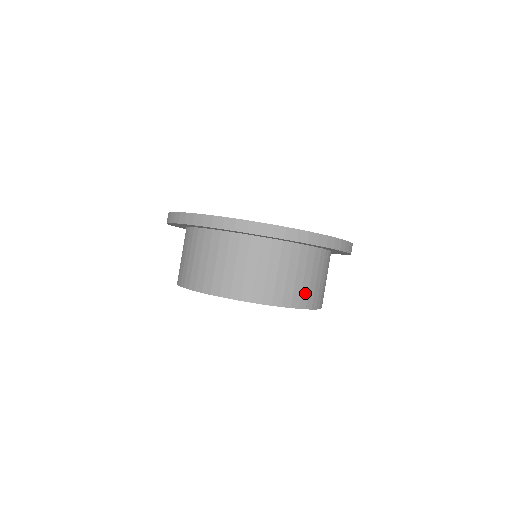
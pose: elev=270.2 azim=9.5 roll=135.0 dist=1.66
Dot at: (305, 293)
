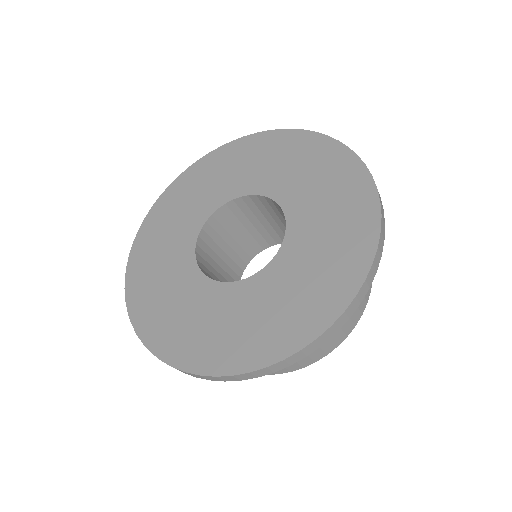
Dot at: occluded
